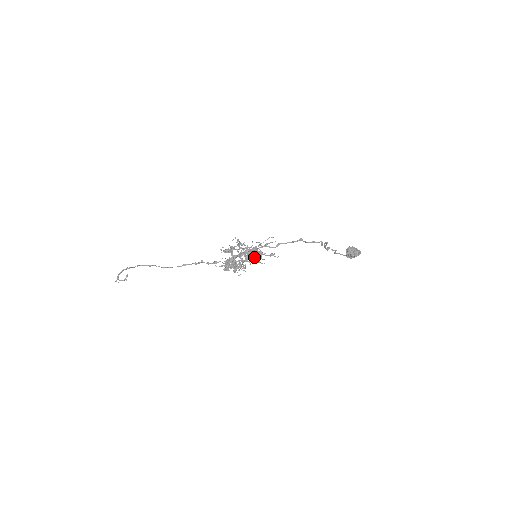
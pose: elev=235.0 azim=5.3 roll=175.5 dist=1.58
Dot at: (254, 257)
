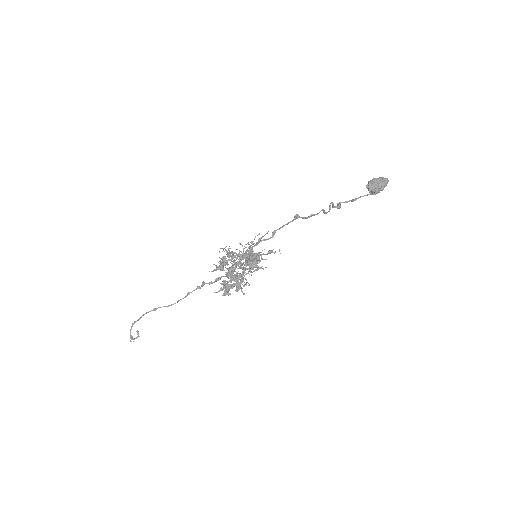
Dot at: (251, 265)
